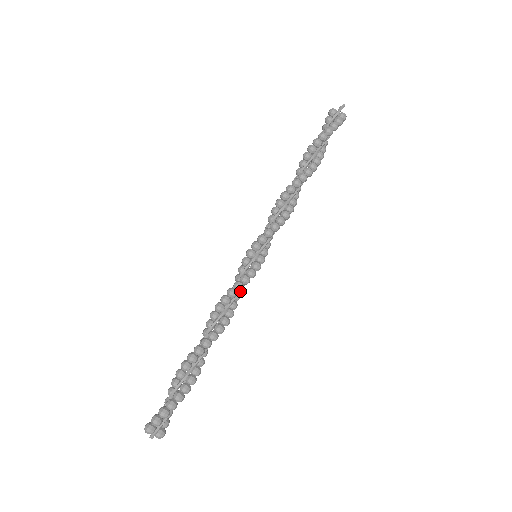
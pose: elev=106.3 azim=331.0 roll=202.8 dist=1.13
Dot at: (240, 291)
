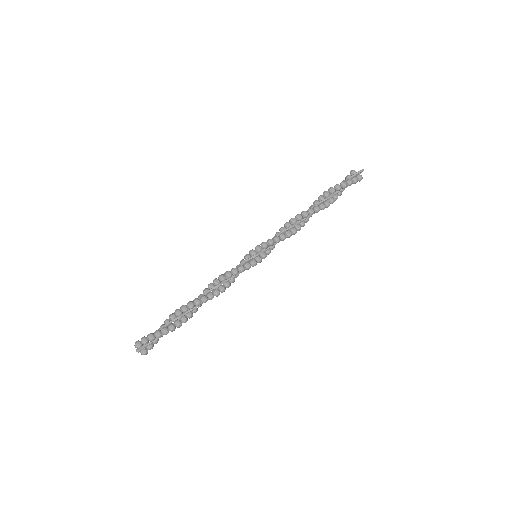
Dot at: (235, 276)
